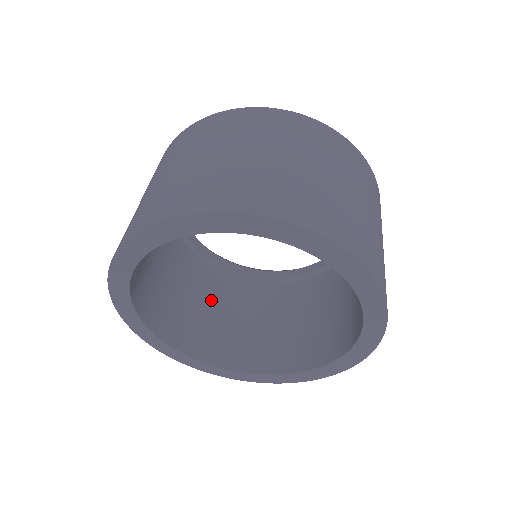
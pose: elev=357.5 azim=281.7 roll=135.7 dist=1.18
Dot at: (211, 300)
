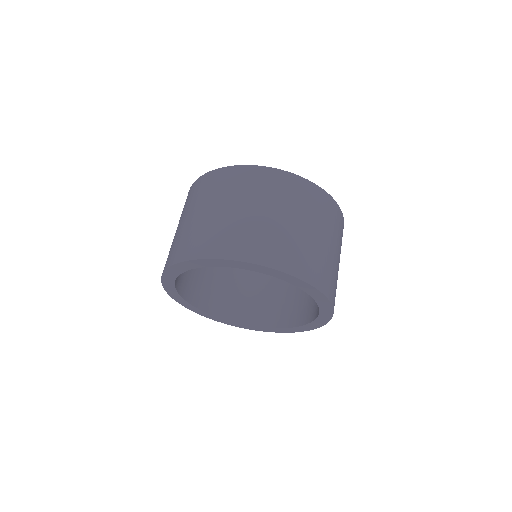
Dot at: (240, 279)
